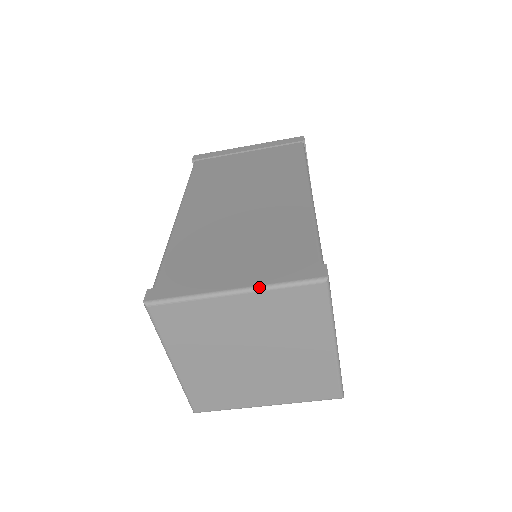
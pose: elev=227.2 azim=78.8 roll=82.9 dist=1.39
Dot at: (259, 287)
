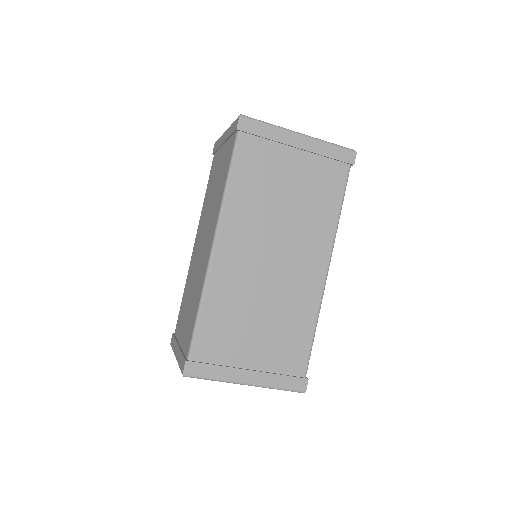
Dot at: (263, 387)
